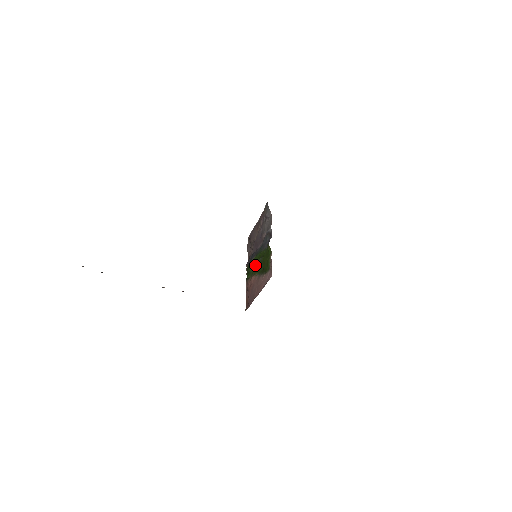
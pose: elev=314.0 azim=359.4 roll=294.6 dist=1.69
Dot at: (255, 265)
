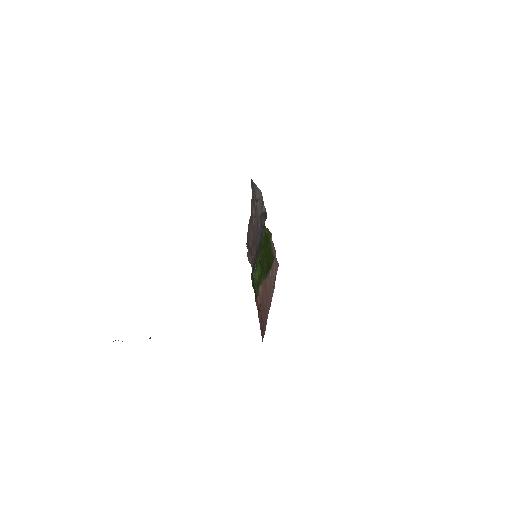
Dot at: (258, 270)
